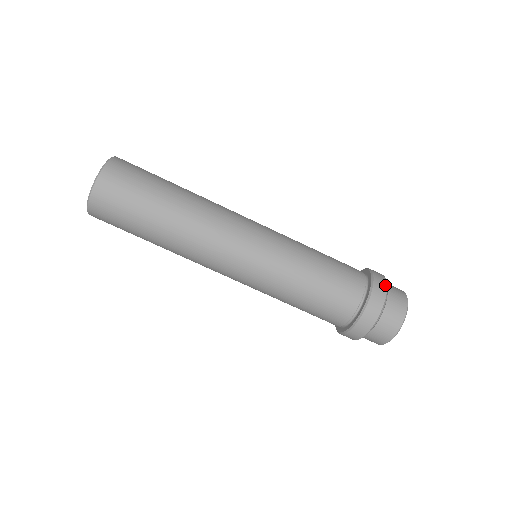
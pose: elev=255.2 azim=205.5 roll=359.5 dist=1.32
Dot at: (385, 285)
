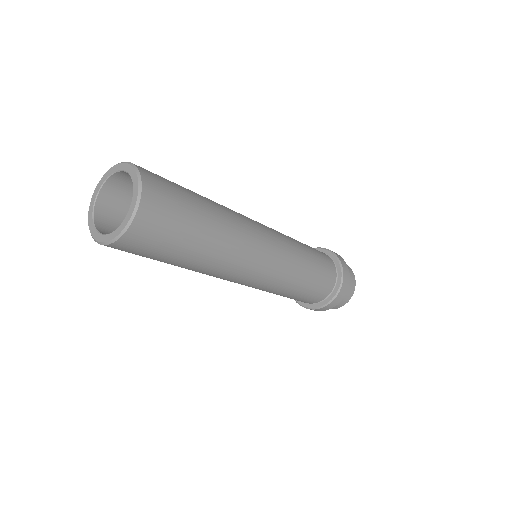
Dot at: occluded
